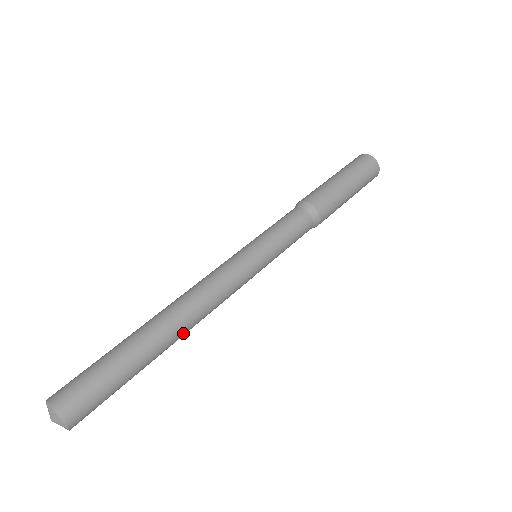
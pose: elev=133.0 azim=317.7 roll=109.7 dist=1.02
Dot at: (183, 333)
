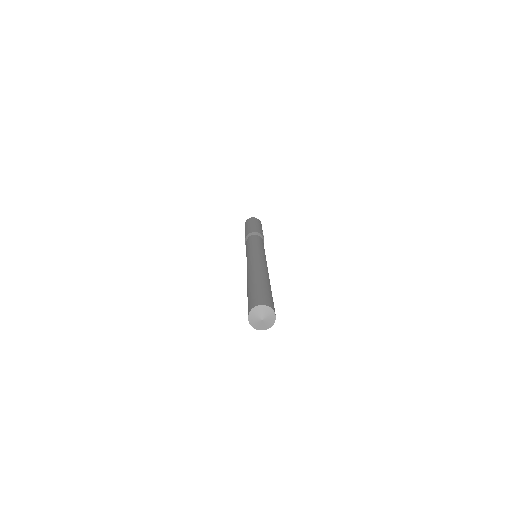
Dot at: occluded
